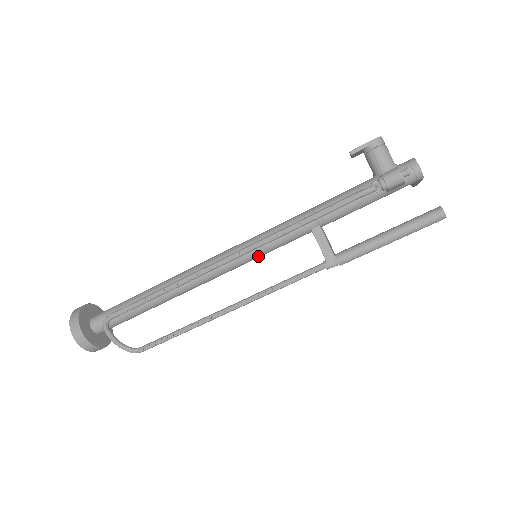
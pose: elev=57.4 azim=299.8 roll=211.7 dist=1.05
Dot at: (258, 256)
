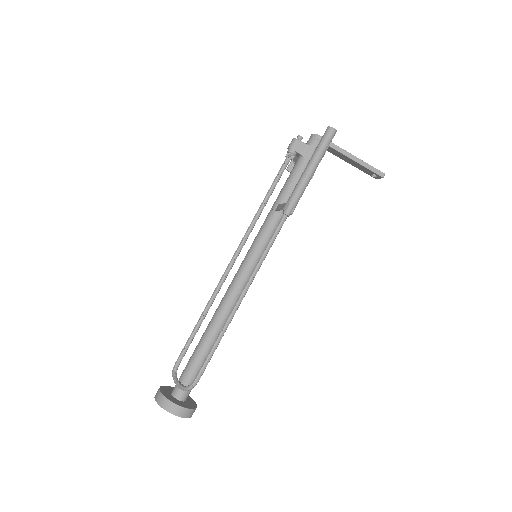
Dot at: (255, 253)
